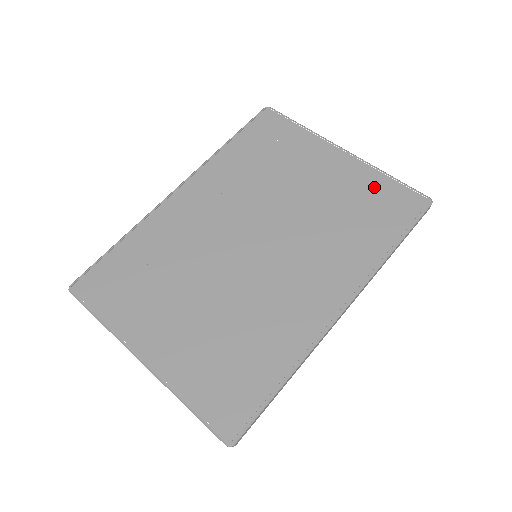
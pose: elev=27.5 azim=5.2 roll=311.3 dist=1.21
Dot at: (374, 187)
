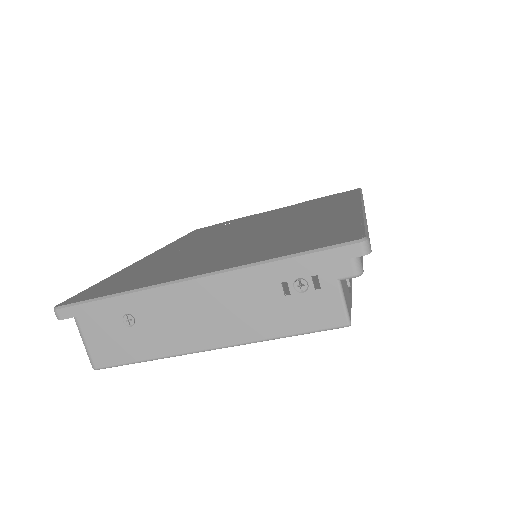
Dot at: (314, 201)
